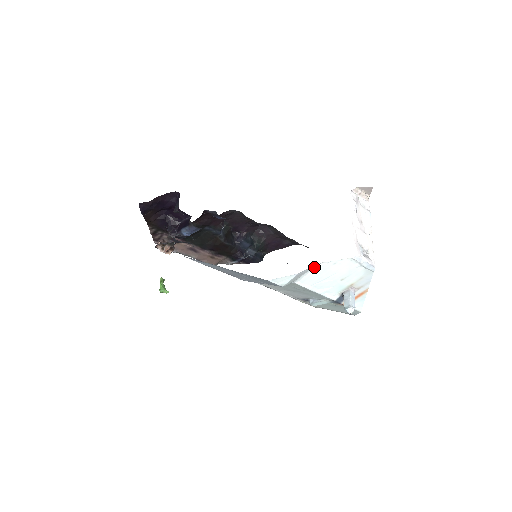
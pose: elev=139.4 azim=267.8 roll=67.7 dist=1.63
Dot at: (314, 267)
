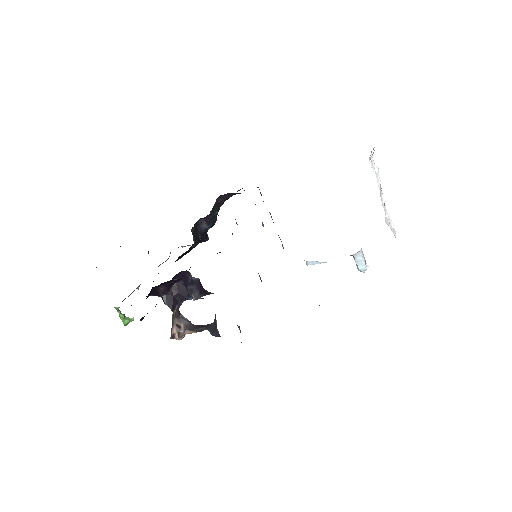
Dot at: occluded
